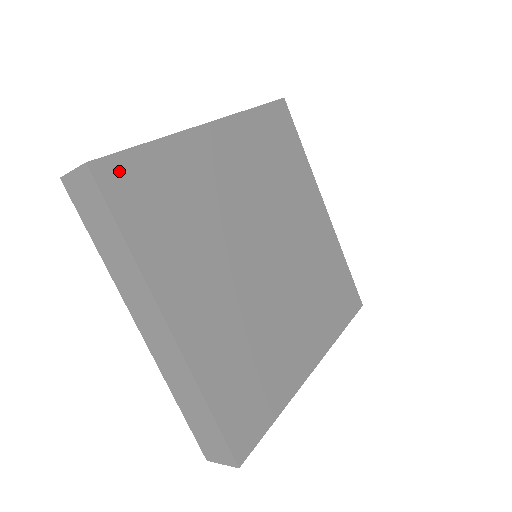
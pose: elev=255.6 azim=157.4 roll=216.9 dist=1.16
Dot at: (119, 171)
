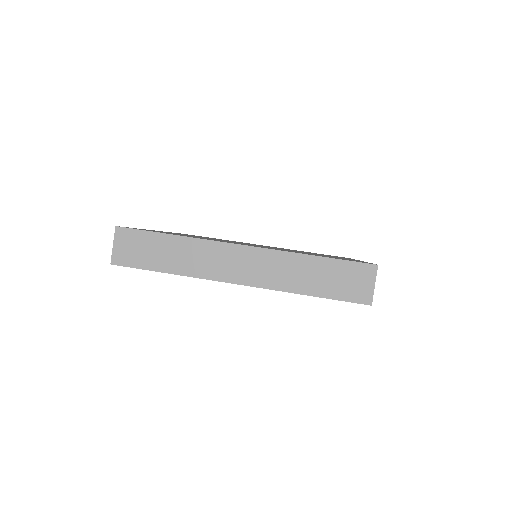
Dot at: occluded
